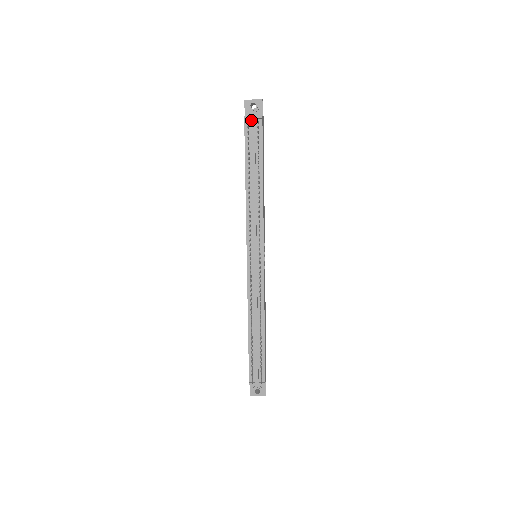
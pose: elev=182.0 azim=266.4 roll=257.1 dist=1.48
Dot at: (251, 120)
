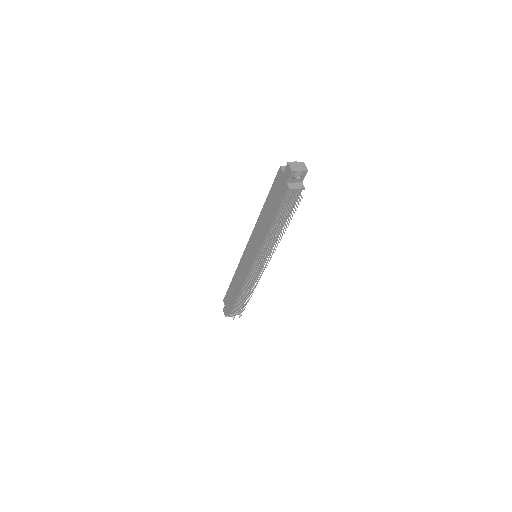
Dot at: (294, 191)
